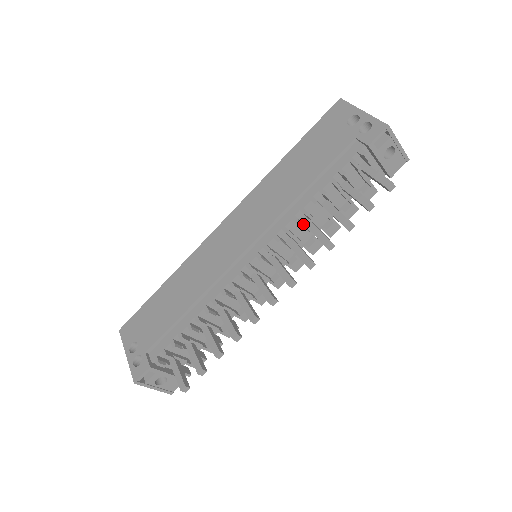
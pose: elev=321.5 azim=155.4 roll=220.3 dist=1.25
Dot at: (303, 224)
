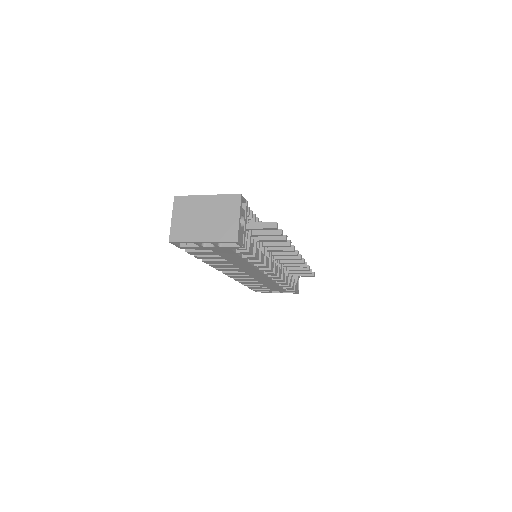
Dot at: occluded
